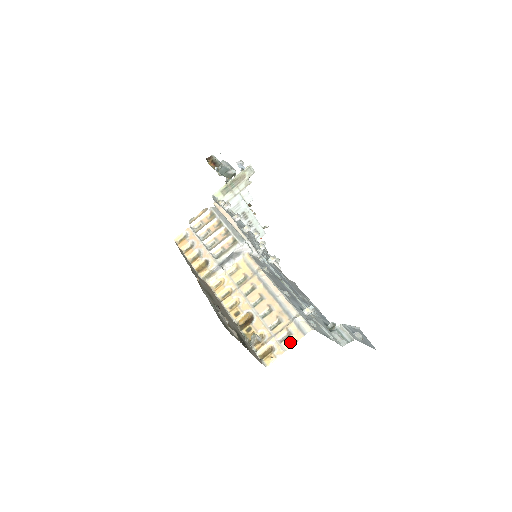
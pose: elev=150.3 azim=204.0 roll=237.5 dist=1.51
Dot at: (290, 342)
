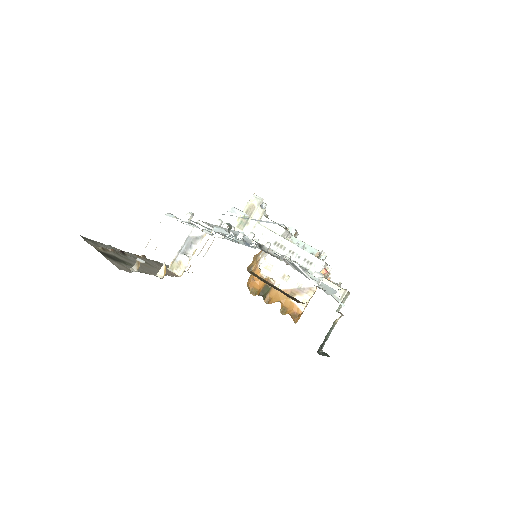
Dot at: occluded
